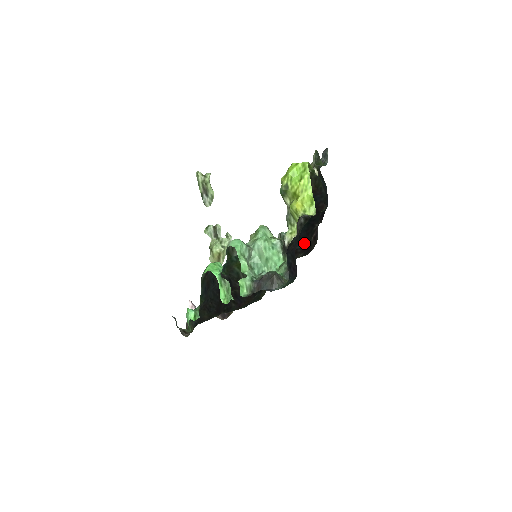
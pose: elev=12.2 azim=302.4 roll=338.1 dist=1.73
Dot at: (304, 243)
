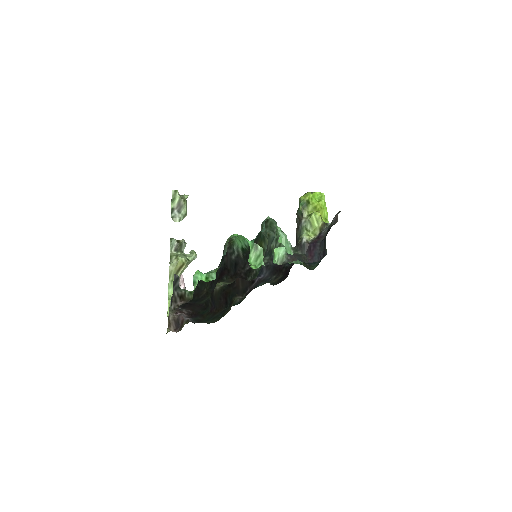
Dot at: occluded
